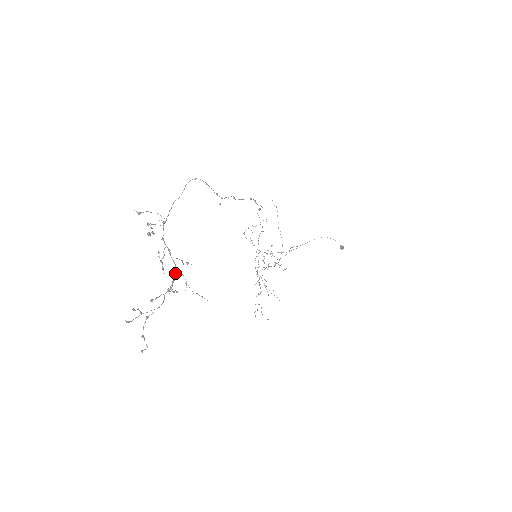
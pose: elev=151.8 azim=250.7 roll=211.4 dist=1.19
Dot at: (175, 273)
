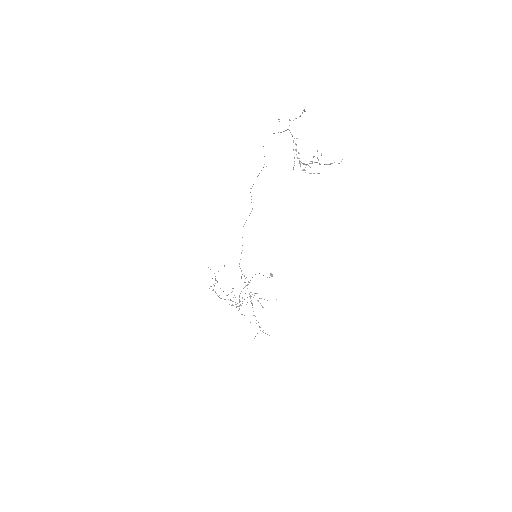
Dot at: occluded
